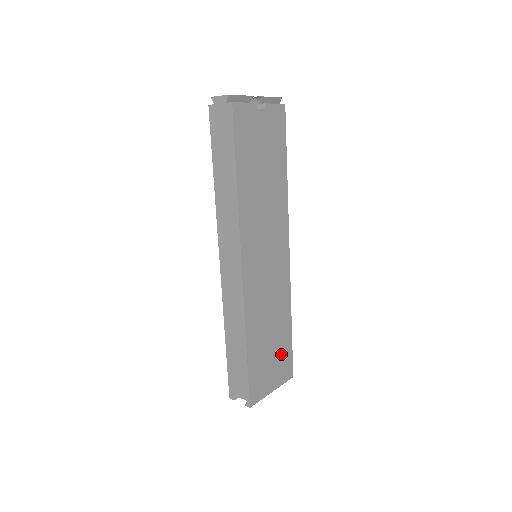
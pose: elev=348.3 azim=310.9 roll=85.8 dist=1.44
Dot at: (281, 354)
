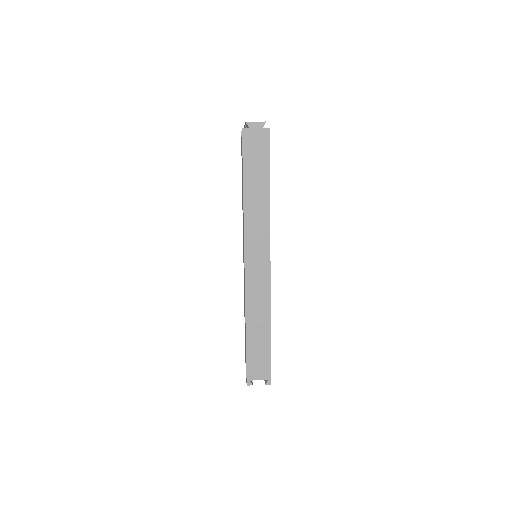
Dot at: occluded
